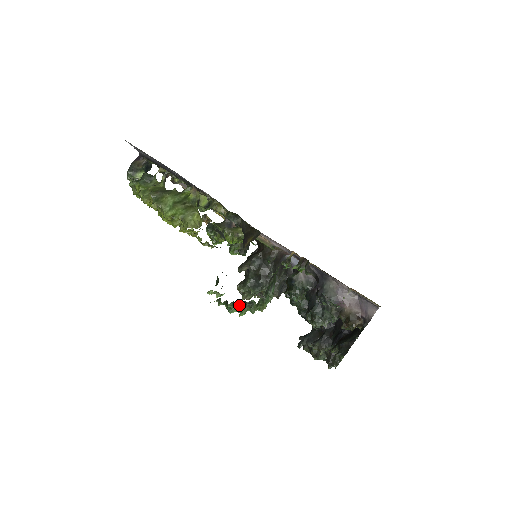
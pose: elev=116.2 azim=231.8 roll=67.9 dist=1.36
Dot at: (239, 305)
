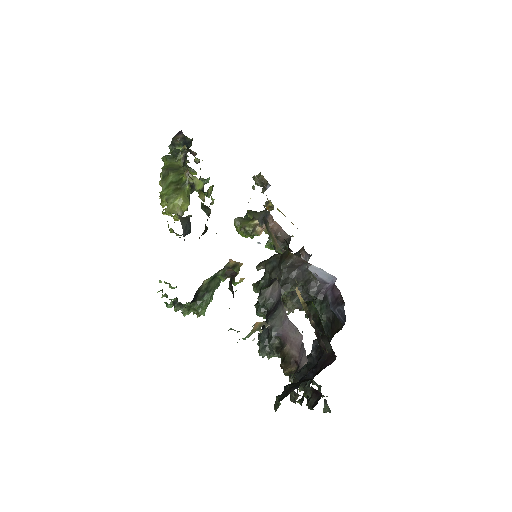
Dot at: (173, 303)
